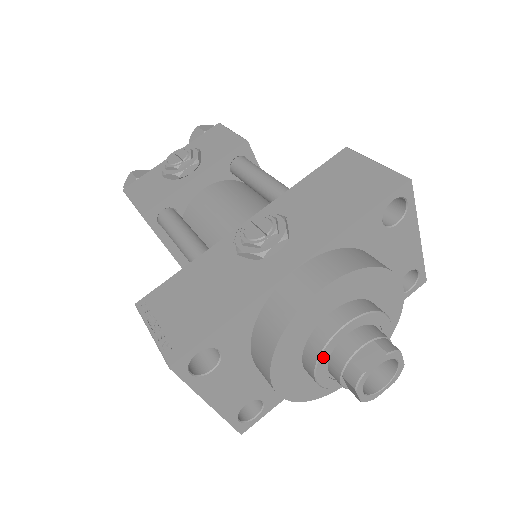
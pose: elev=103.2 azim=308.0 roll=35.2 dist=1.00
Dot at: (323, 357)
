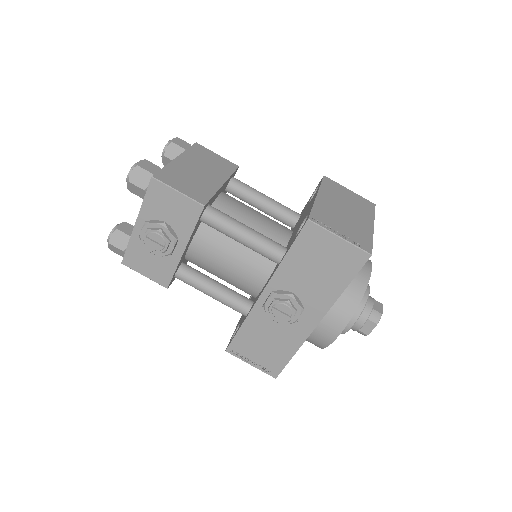
Dot at: occluded
